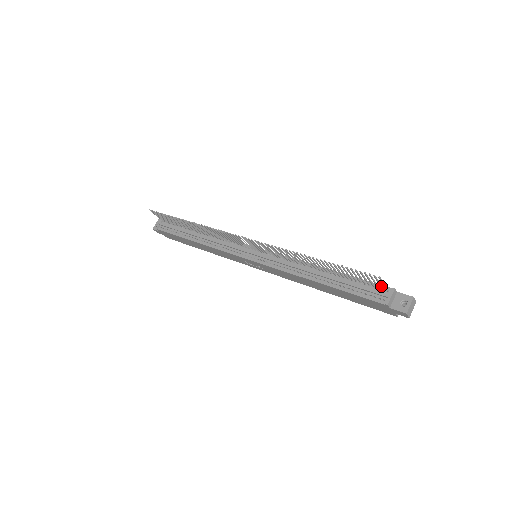
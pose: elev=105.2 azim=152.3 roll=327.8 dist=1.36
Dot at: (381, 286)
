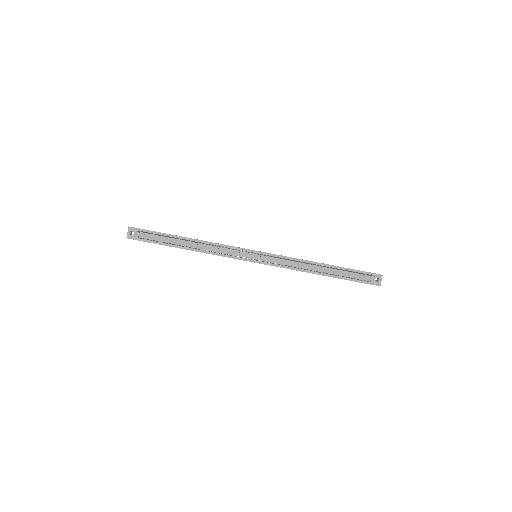
Dot at: occluded
